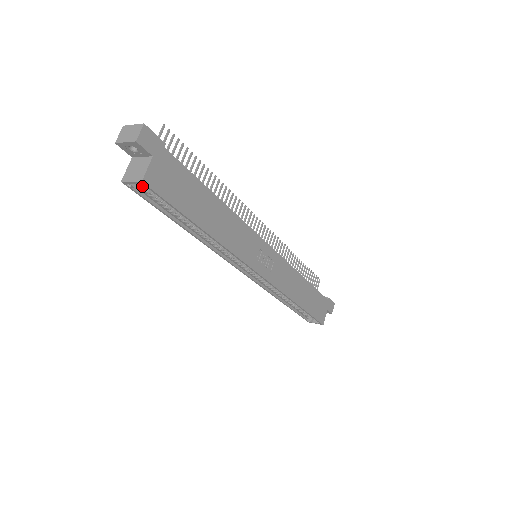
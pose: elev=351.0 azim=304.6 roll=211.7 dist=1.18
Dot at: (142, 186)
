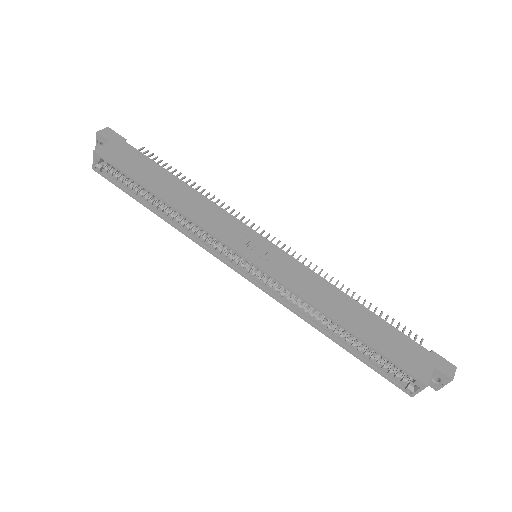
Dot at: (98, 159)
